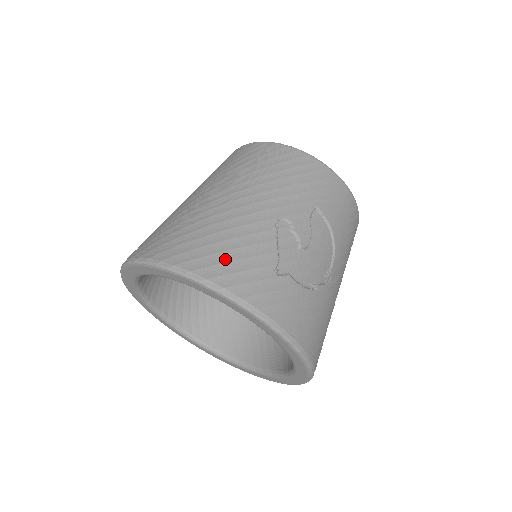
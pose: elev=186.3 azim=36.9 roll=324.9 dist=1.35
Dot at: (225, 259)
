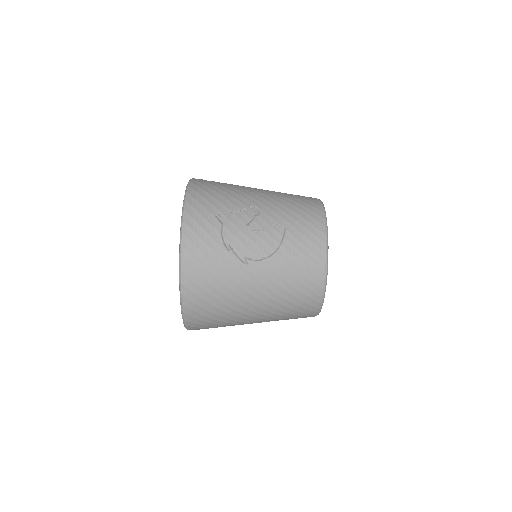
Dot at: (208, 191)
